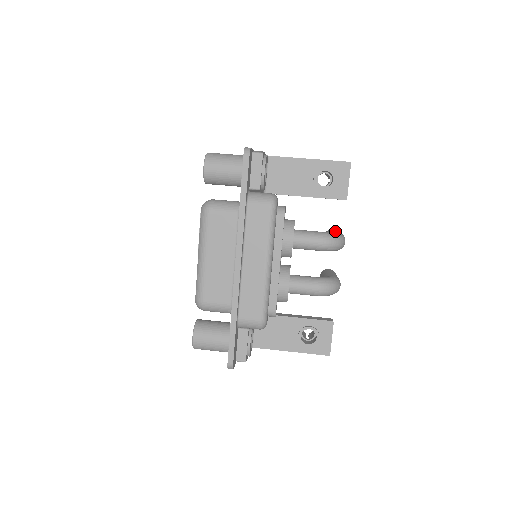
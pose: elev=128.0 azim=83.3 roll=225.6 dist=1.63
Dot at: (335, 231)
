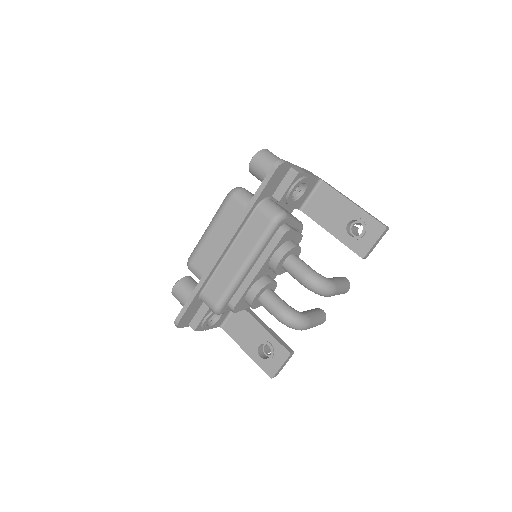
Dot at: (334, 279)
